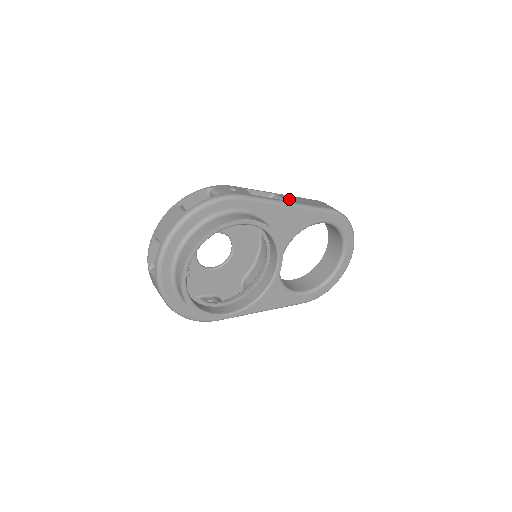
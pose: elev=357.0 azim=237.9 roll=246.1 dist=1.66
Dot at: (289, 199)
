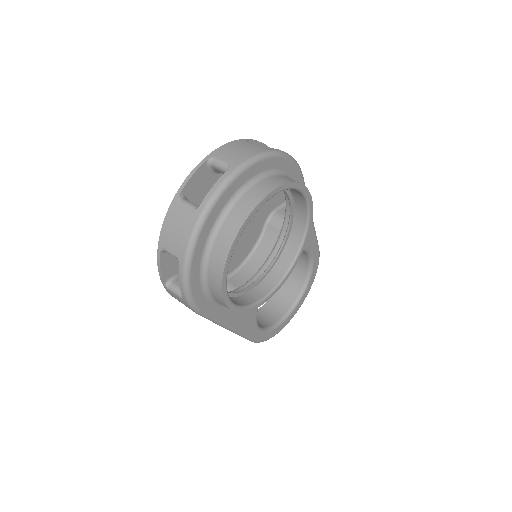
Dot at: occluded
